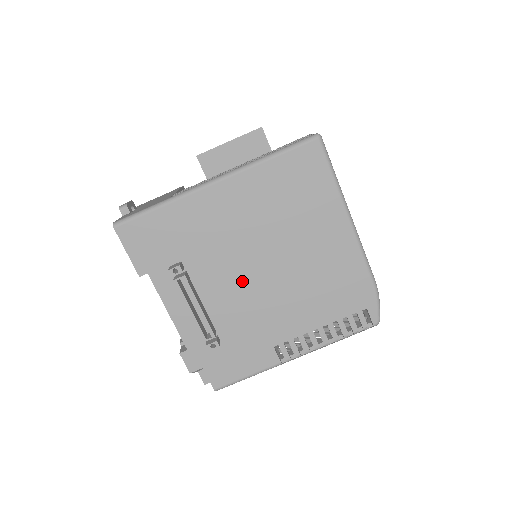
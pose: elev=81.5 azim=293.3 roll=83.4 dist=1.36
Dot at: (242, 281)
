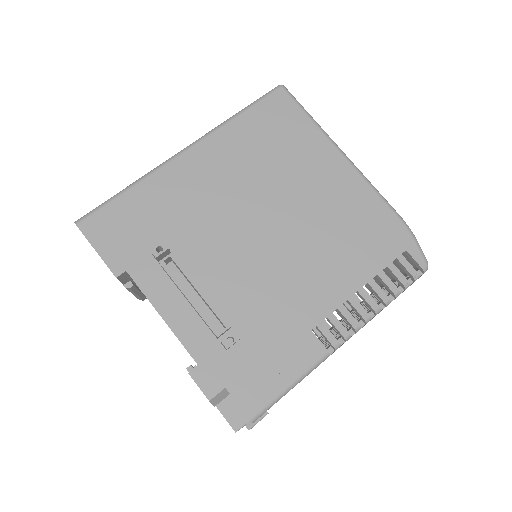
Dot at: (245, 253)
